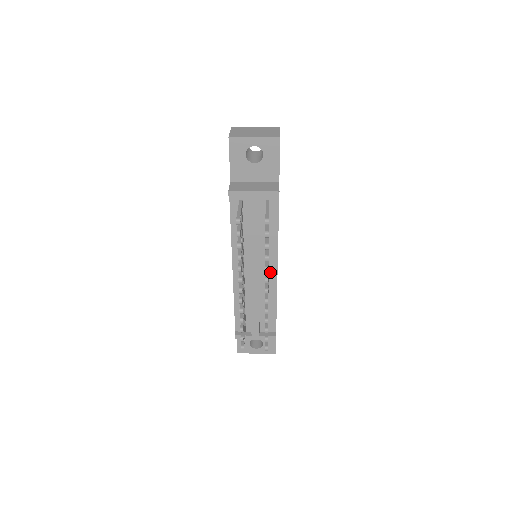
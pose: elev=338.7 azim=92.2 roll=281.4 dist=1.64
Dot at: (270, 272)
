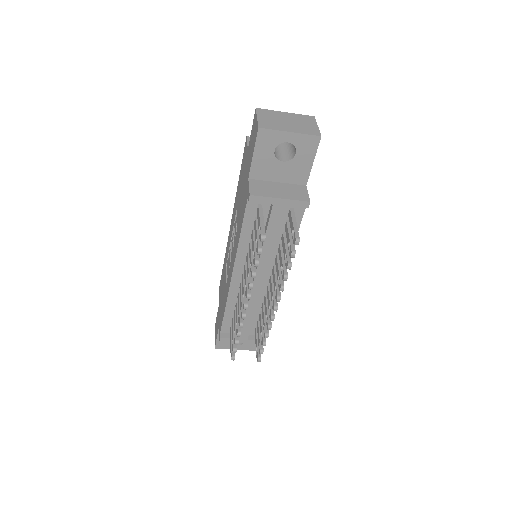
Dot at: occluded
